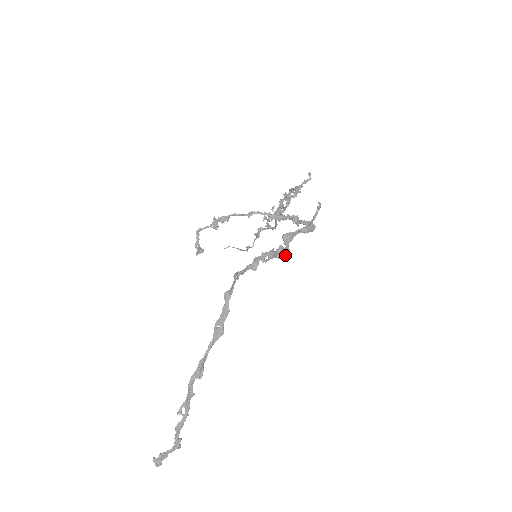
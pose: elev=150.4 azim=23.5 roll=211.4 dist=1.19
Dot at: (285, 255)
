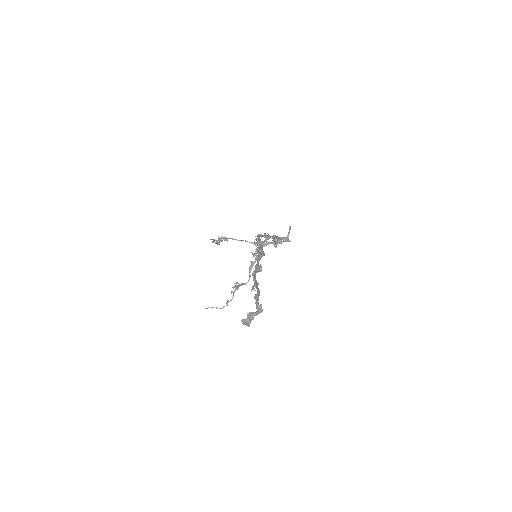
Dot at: (281, 242)
